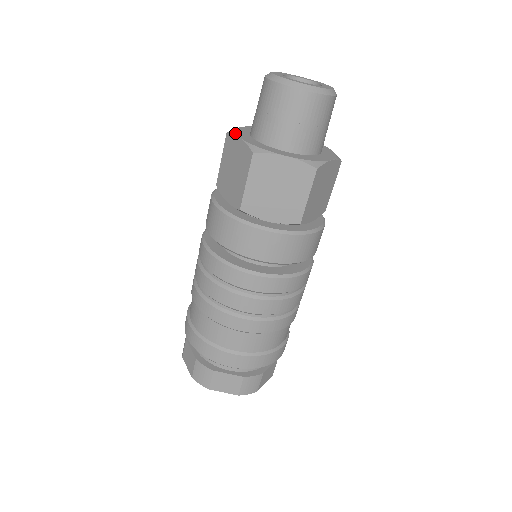
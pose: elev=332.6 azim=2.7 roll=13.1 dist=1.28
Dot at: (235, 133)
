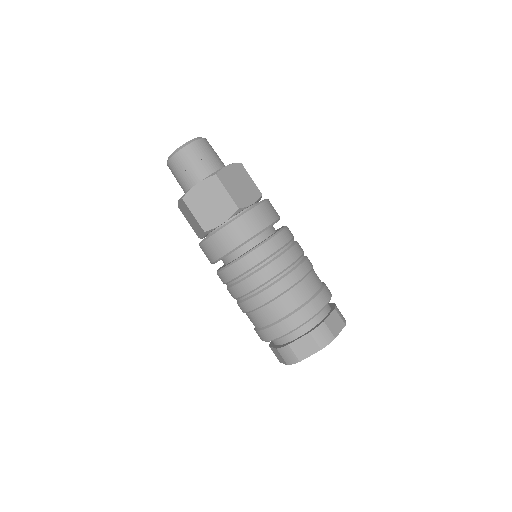
Dot at: (178, 202)
